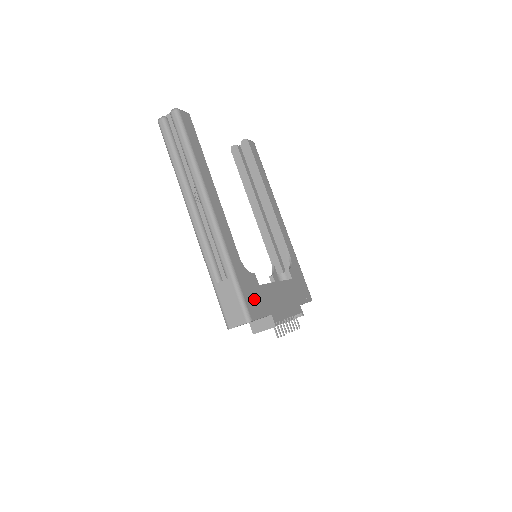
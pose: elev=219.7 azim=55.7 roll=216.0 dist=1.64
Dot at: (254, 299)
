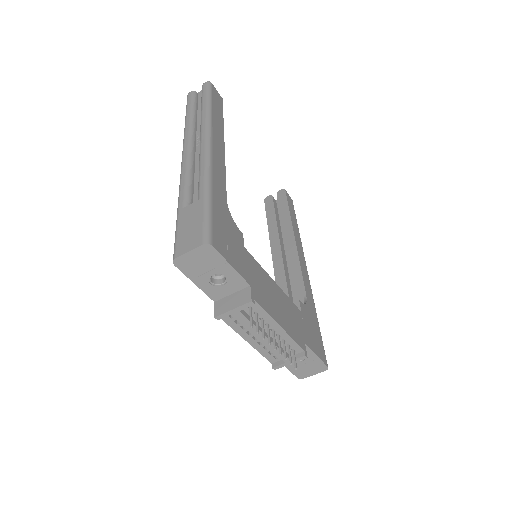
Dot at: (228, 242)
